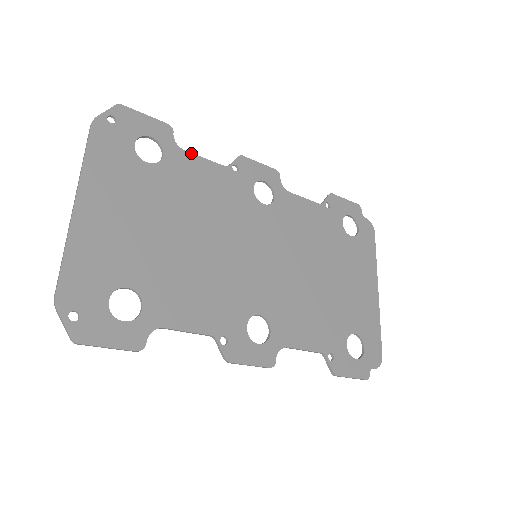
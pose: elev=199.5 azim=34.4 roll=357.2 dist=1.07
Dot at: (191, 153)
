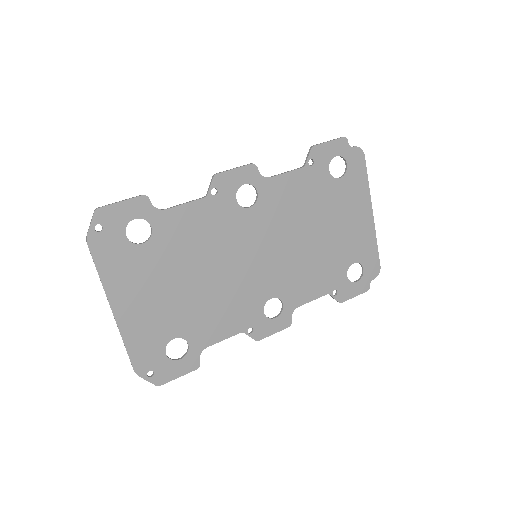
Dot at: (172, 208)
